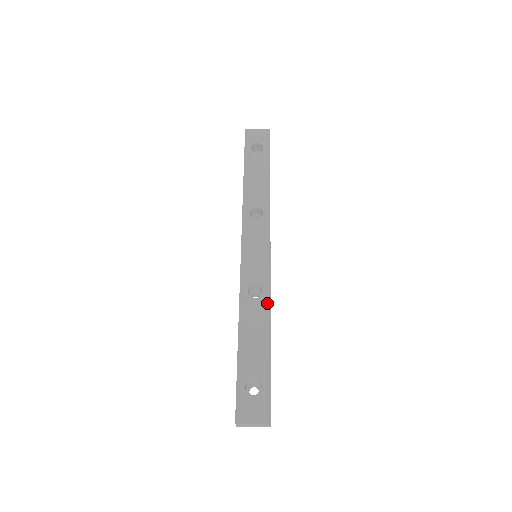
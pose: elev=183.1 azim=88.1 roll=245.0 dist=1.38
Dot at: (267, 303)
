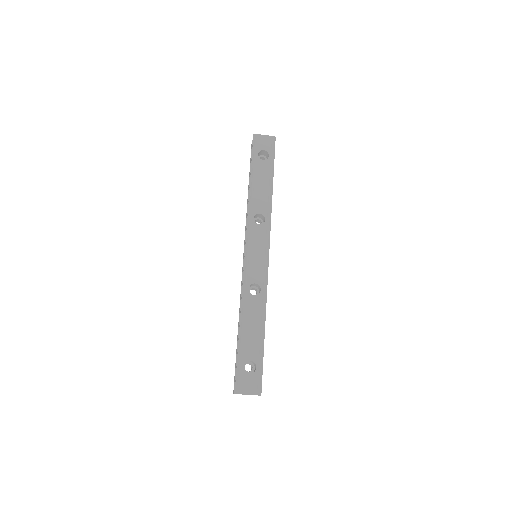
Dot at: (264, 300)
